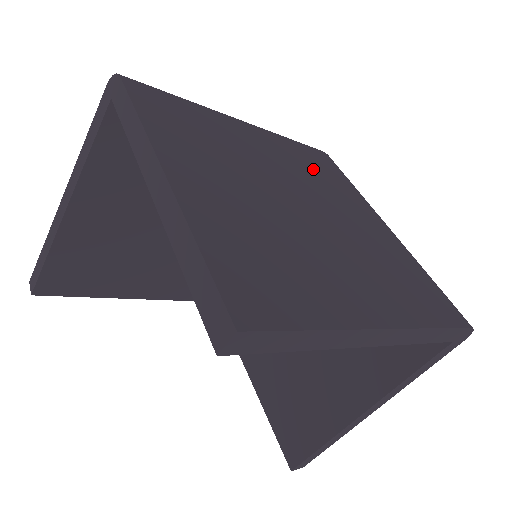
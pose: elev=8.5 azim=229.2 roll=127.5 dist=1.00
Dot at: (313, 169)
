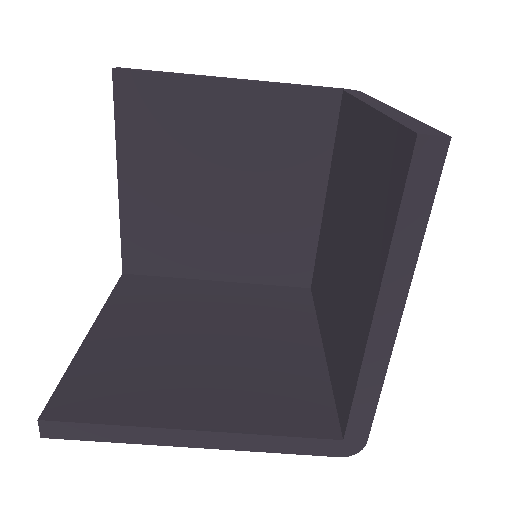
Dot at: occluded
